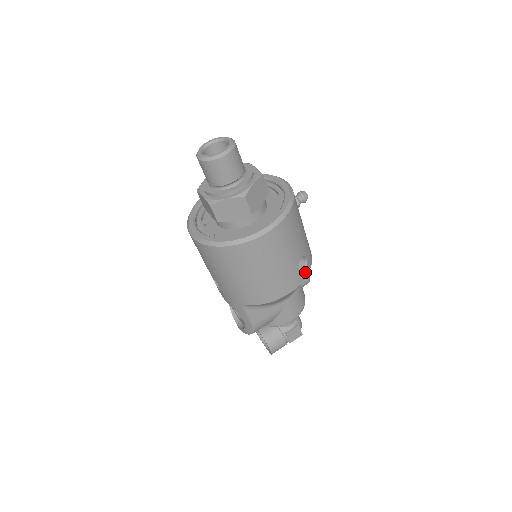
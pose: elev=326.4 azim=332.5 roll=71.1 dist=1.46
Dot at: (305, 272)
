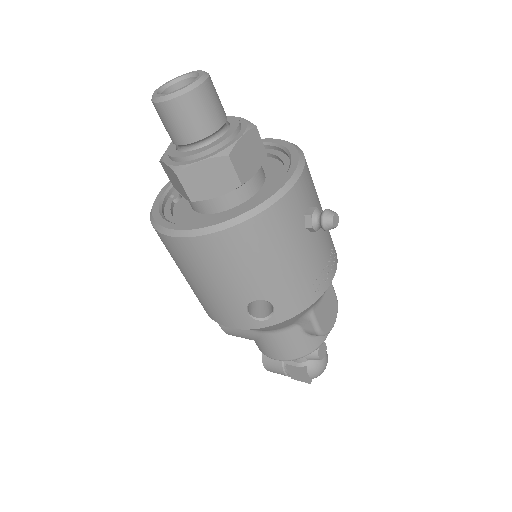
Dot at: (265, 320)
